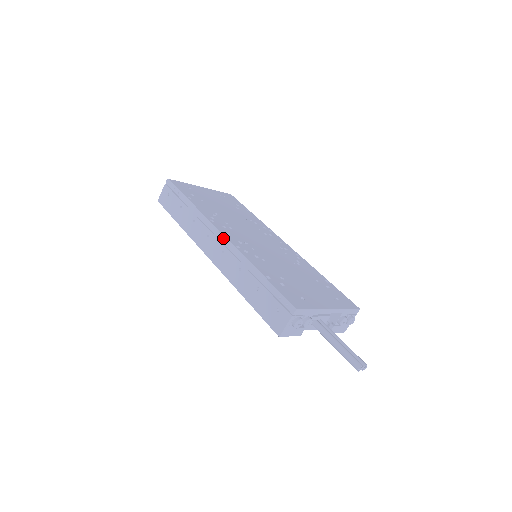
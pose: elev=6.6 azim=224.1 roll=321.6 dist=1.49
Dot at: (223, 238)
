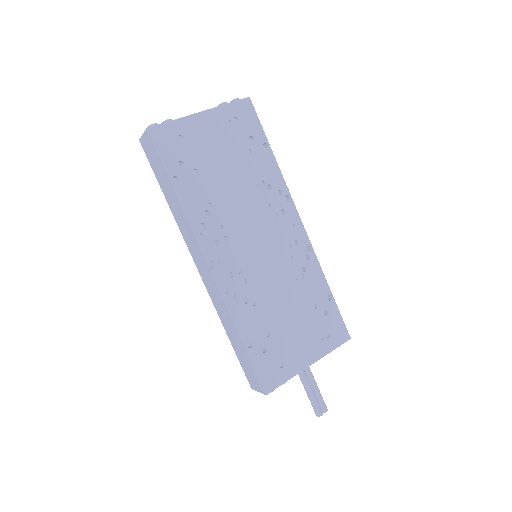
Dot at: (210, 274)
